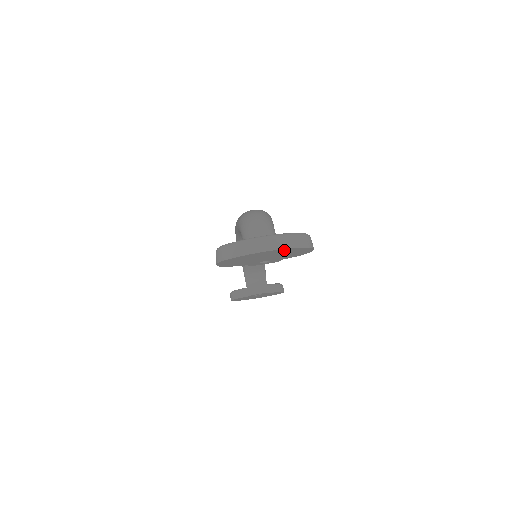
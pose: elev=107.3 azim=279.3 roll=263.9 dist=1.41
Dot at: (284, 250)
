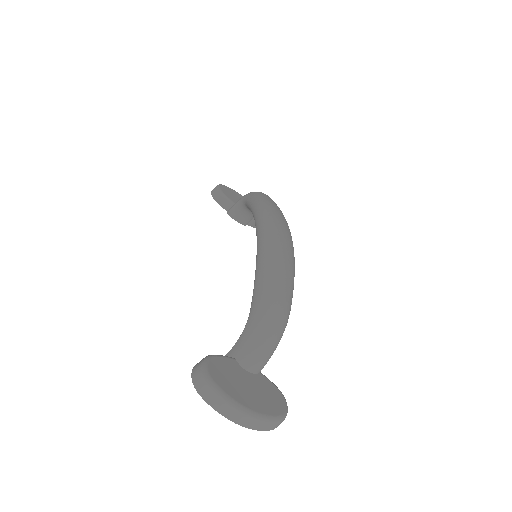
Dot at: occluded
